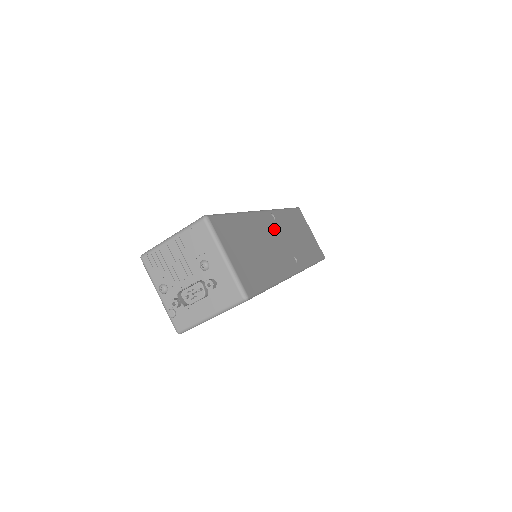
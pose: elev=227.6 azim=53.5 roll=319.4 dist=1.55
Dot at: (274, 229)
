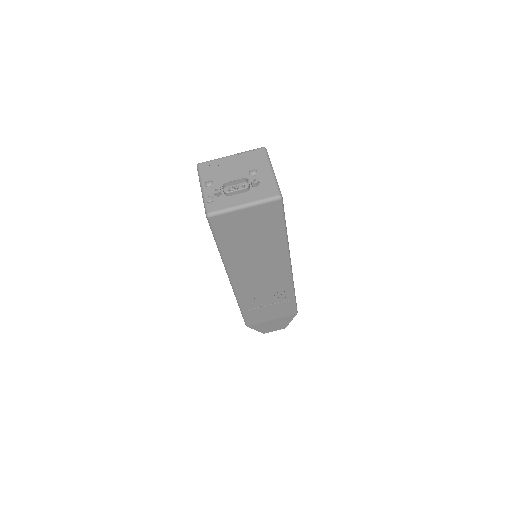
Dot at: occluded
